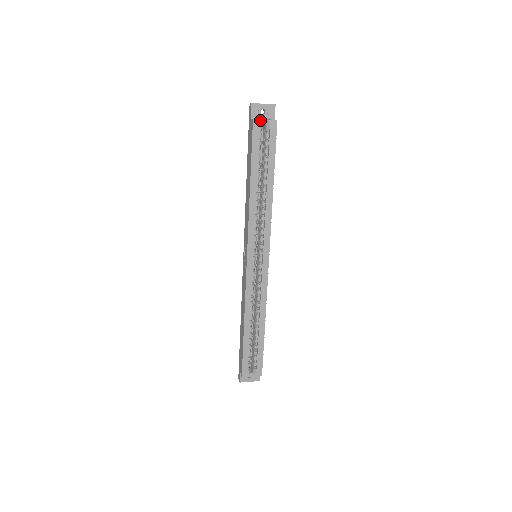
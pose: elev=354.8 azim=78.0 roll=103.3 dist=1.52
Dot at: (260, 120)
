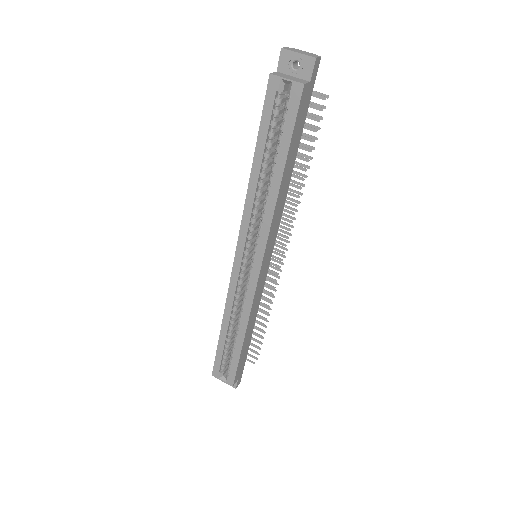
Dot at: (279, 78)
